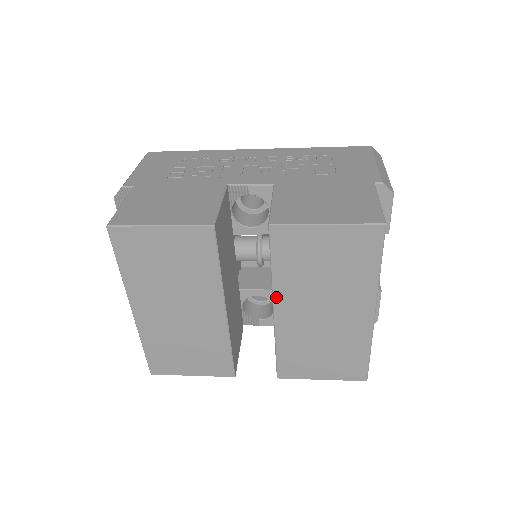
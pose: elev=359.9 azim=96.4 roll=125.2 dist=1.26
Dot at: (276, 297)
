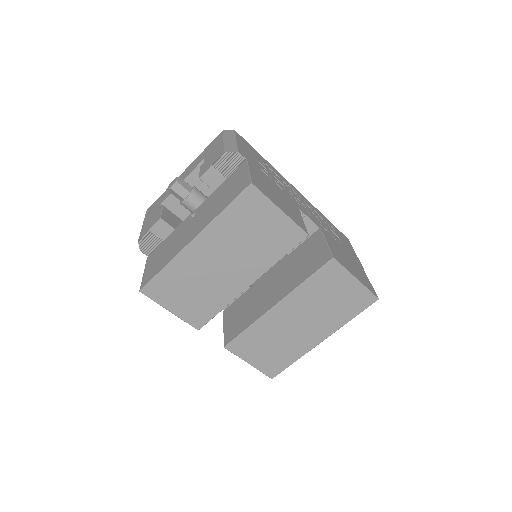
Dot at: (288, 298)
